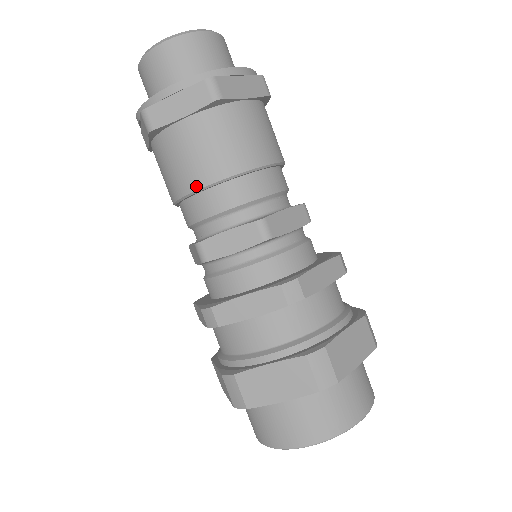
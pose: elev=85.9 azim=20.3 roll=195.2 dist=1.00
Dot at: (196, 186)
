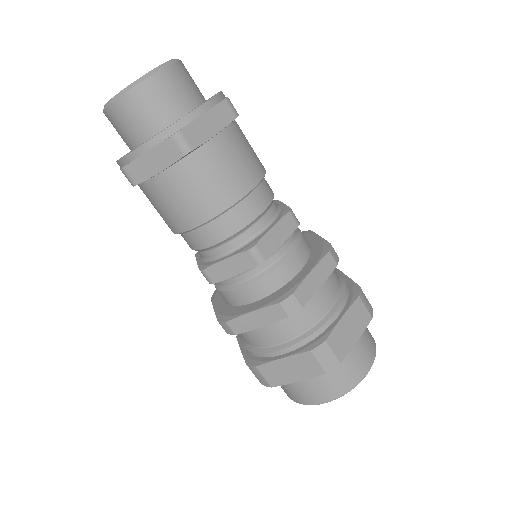
Dot at: (188, 227)
